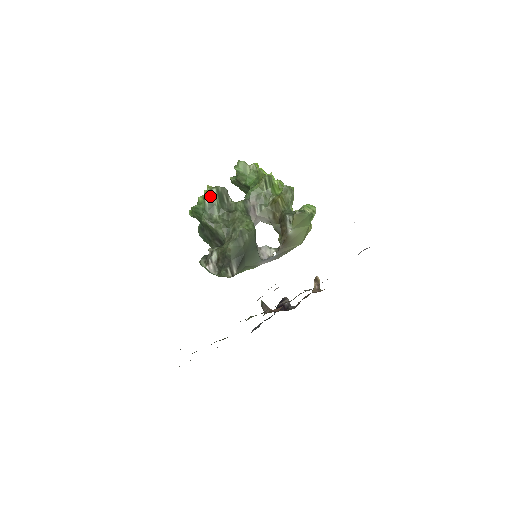
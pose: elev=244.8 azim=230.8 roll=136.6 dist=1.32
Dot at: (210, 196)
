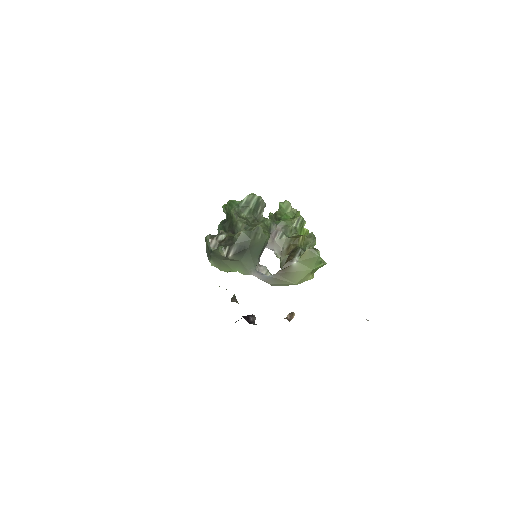
Dot at: (250, 198)
